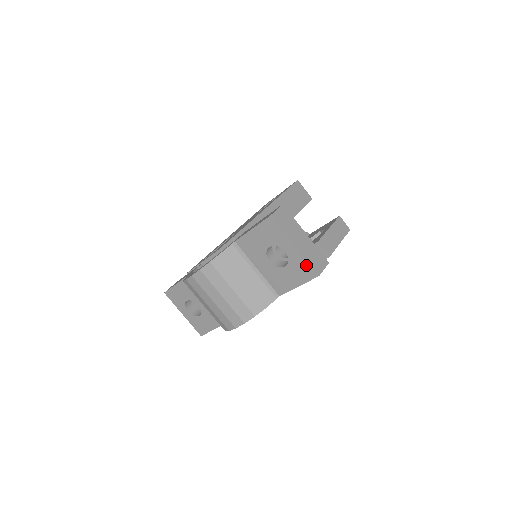
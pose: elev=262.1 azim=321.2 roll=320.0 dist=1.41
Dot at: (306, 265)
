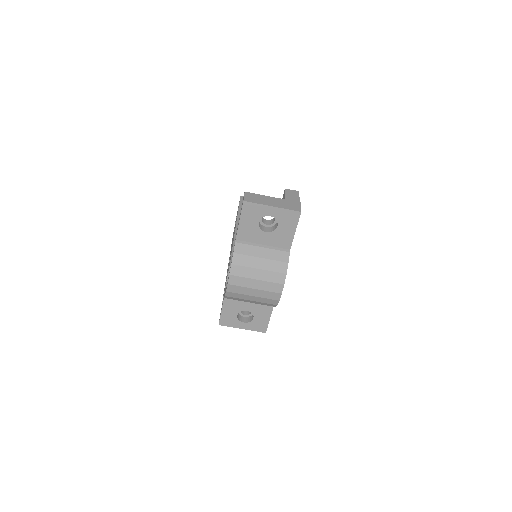
Dot at: (288, 212)
